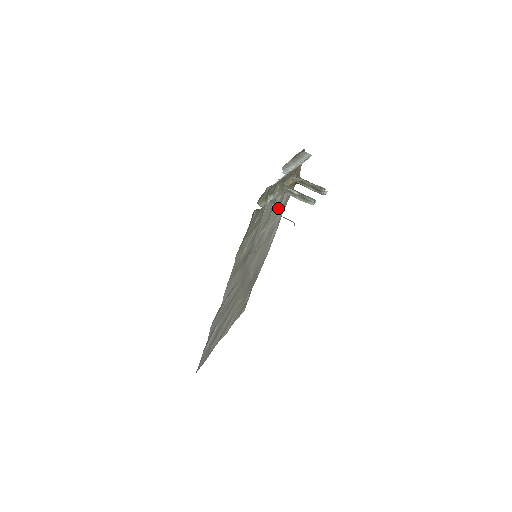
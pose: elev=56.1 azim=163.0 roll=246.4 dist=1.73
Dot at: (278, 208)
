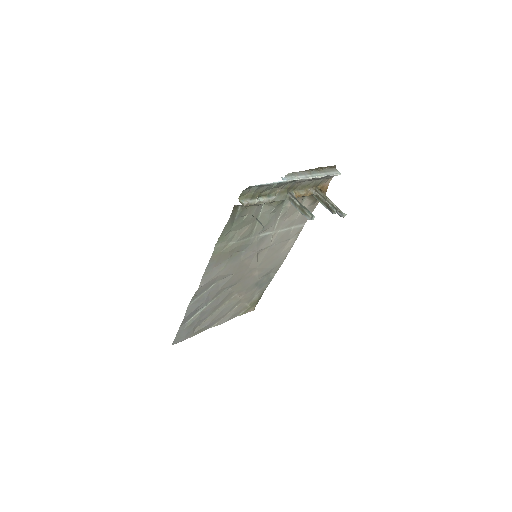
Dot at: (292, 217)
